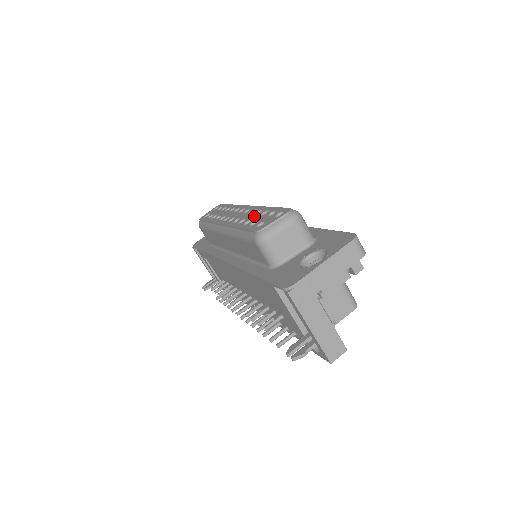
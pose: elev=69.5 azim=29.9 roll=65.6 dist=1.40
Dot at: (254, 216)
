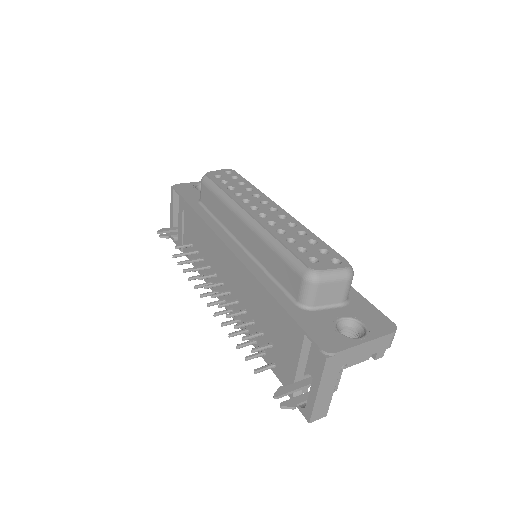
Dot at: (298, 236)
